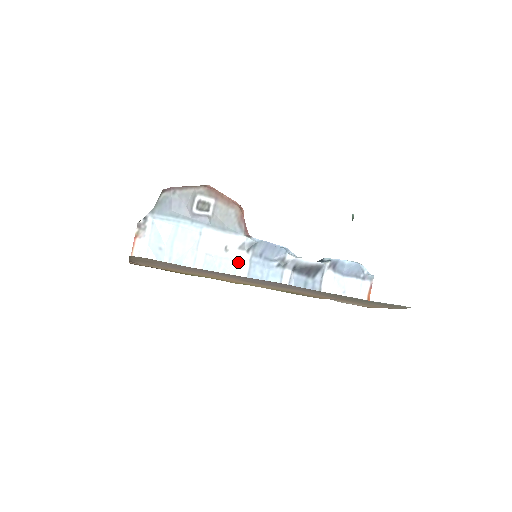
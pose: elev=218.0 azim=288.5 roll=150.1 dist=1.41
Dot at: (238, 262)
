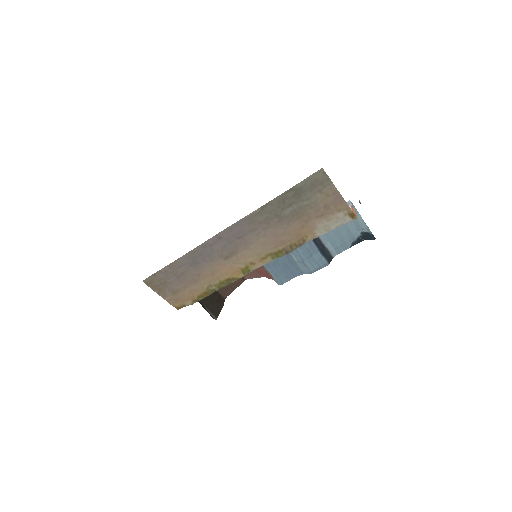
Dot at: occluded
